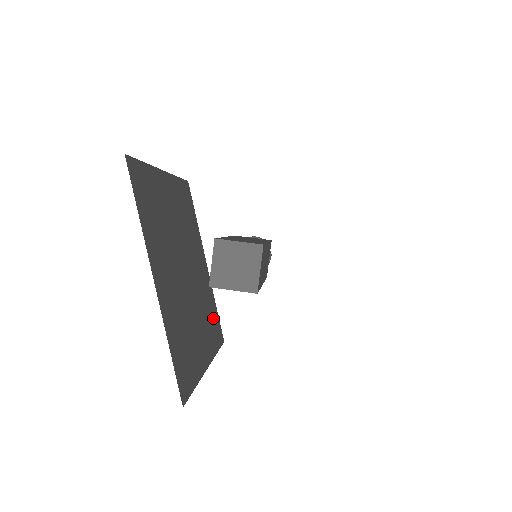
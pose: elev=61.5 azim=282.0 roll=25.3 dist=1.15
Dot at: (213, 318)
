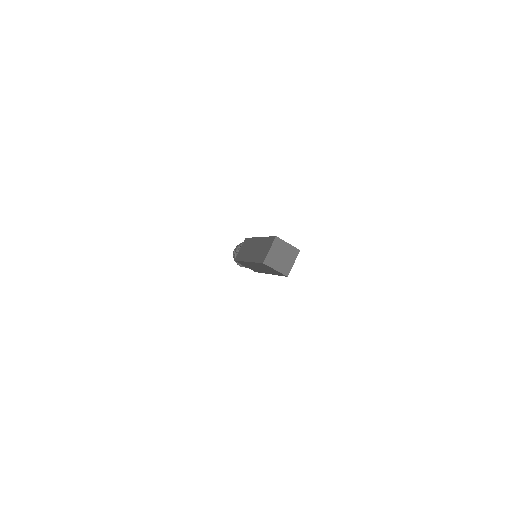
Dot at: occluded
